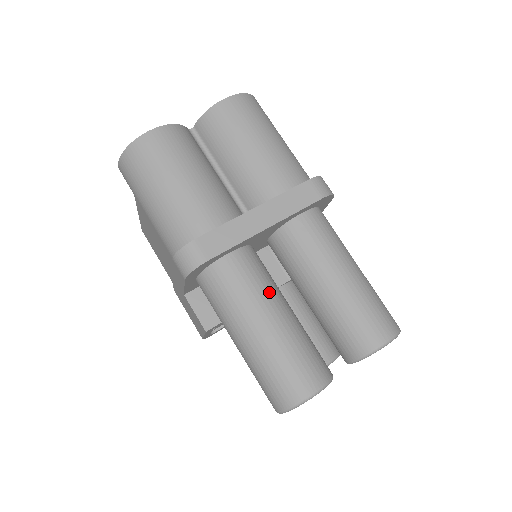
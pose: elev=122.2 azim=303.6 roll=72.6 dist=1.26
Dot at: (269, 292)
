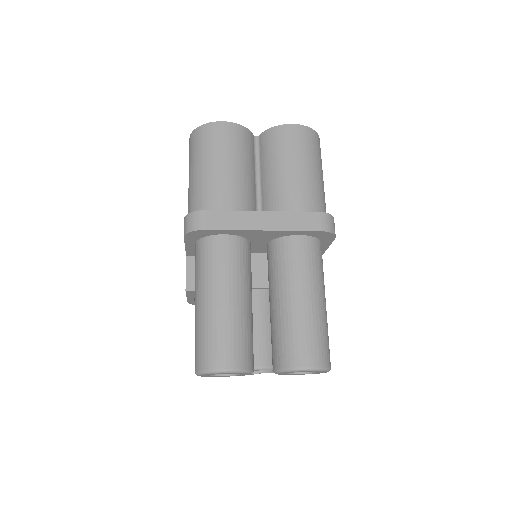
Dot at: (238, 279)
